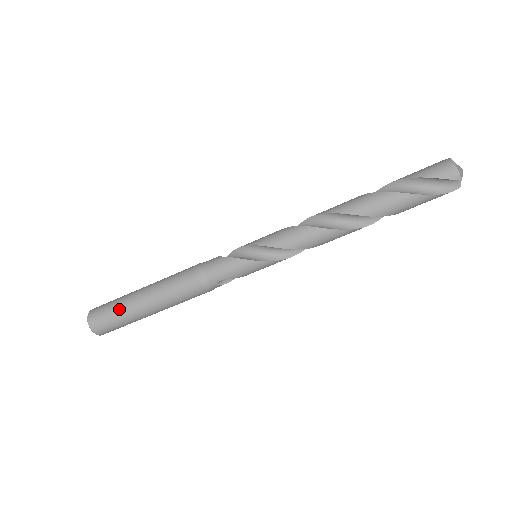
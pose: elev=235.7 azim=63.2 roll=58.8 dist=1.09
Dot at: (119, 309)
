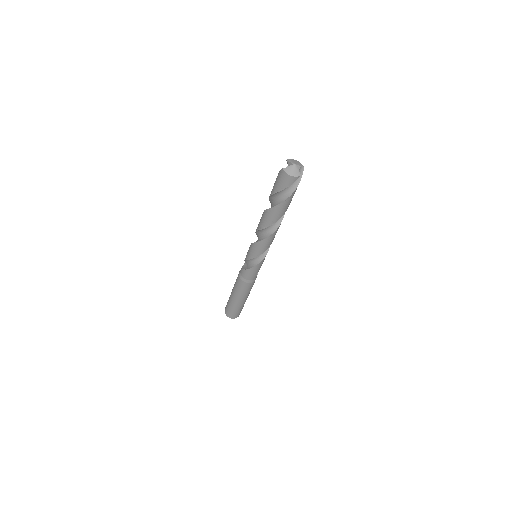
Dot at: (235, 309)
